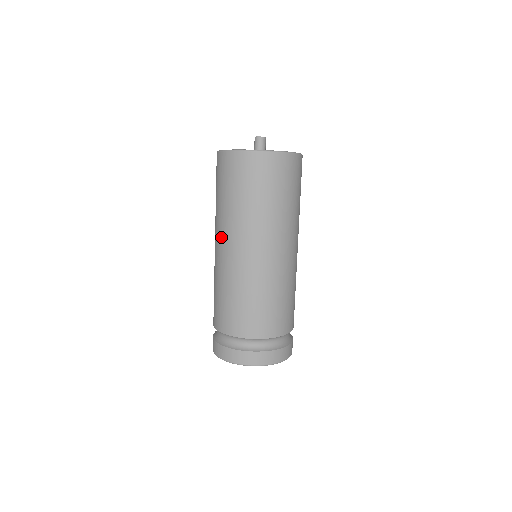
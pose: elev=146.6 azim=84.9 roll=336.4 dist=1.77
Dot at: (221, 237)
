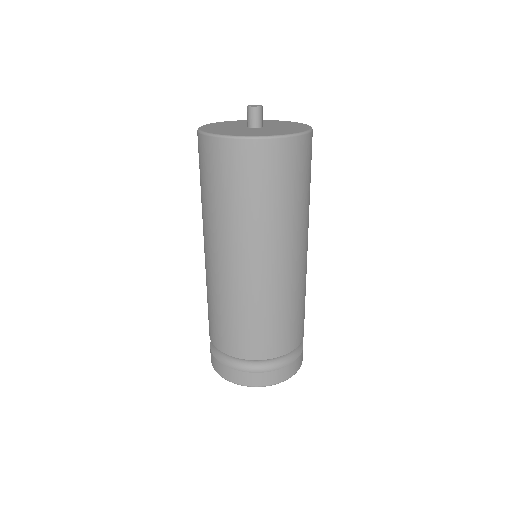
Dot at: (222, 248)
